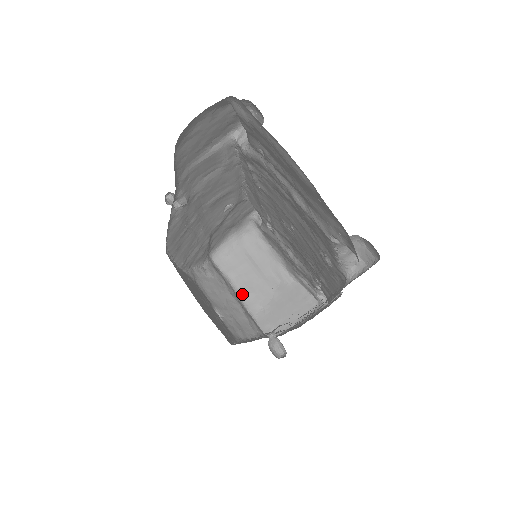
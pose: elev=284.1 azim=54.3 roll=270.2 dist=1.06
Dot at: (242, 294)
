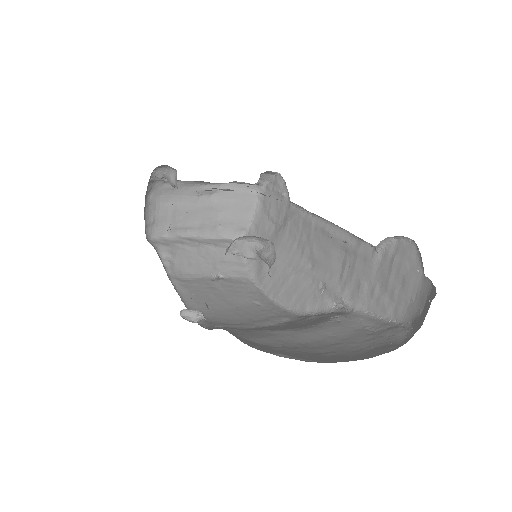
Dot at: (194, 233)
